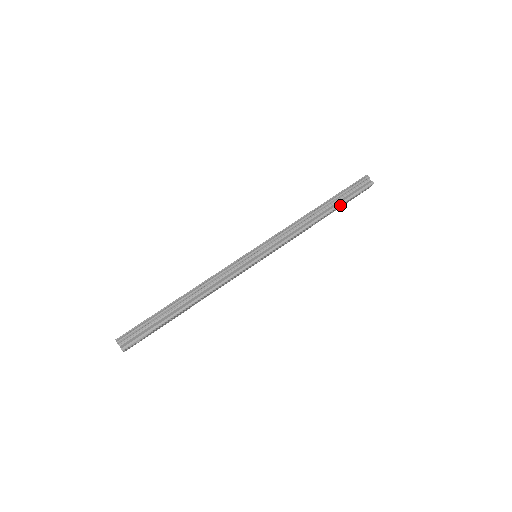
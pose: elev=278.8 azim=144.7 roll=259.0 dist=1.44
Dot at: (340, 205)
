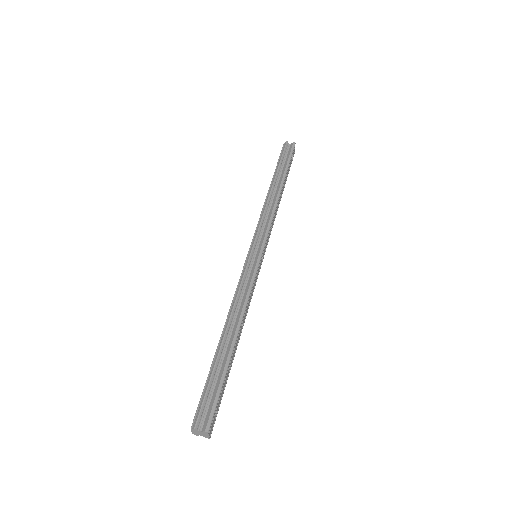
Dot at: (286, 172)
